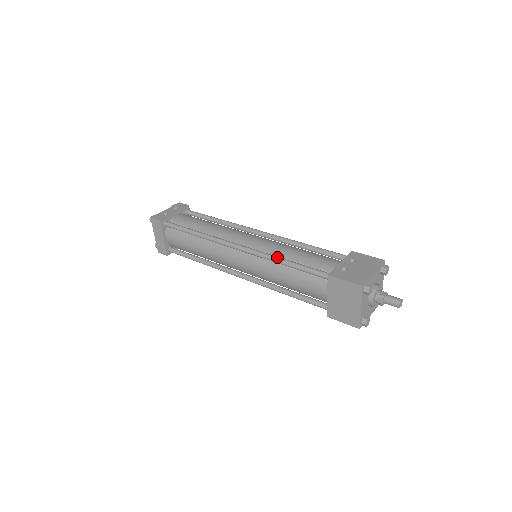
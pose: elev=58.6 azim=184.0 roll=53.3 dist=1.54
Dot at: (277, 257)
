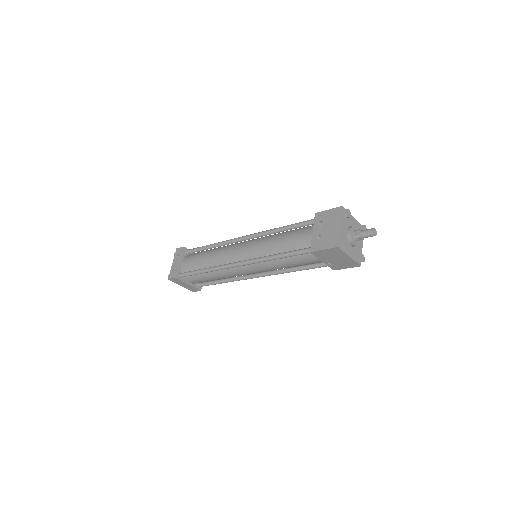
Dot at: (269, 257)
